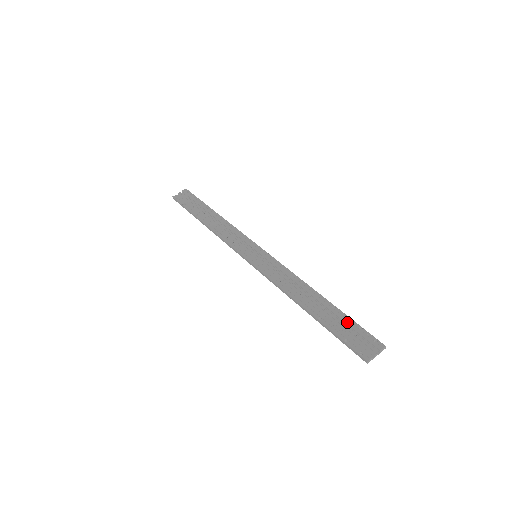
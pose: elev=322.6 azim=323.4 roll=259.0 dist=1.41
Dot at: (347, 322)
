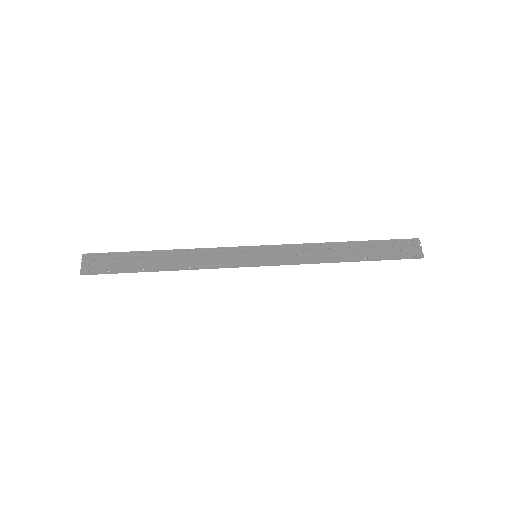
Dot at: (383, 244)
